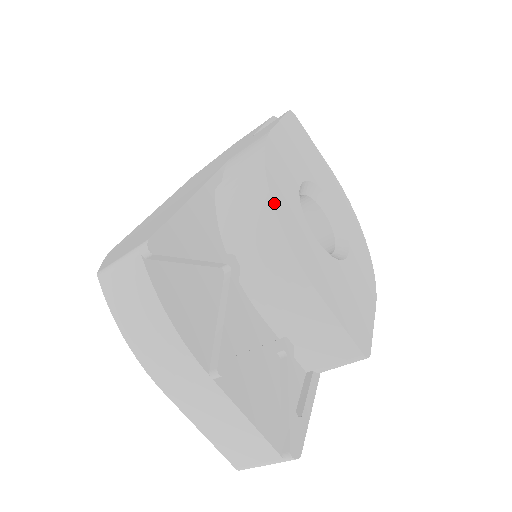
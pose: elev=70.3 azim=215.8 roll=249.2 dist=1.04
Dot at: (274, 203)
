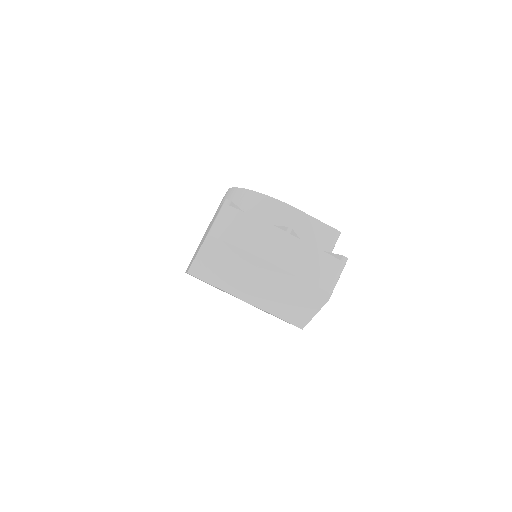
Dot at: (257, 192)
